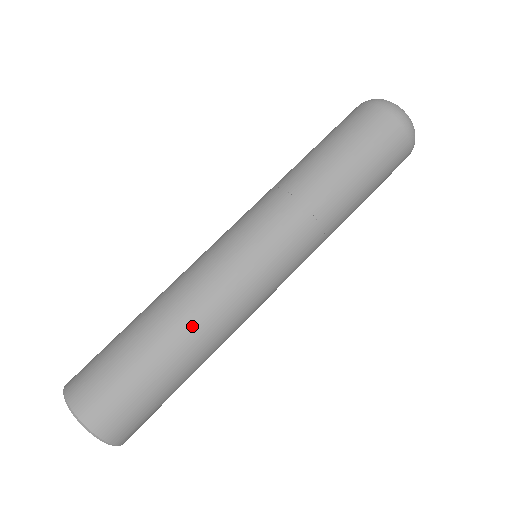
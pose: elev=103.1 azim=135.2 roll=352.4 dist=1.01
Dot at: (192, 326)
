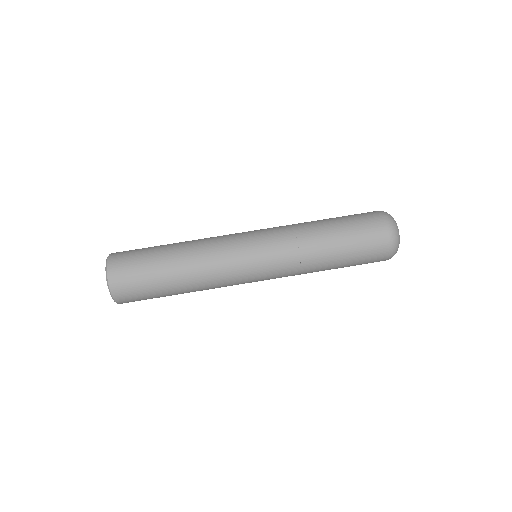
Dot at: (192, 262)
